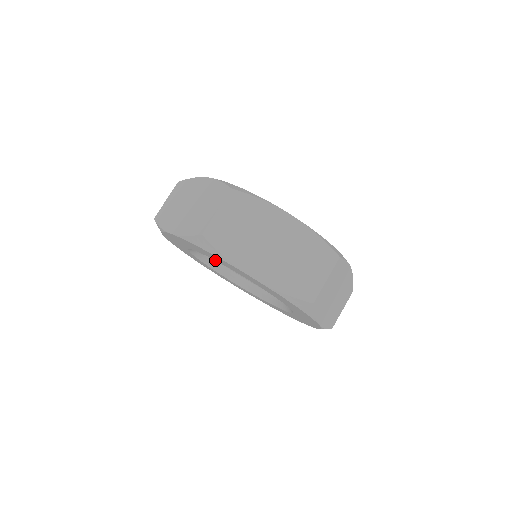
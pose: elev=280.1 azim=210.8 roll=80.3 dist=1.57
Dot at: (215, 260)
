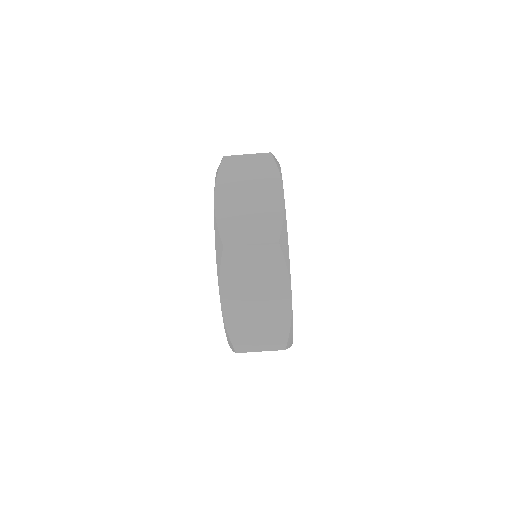
Dot at: occluded
